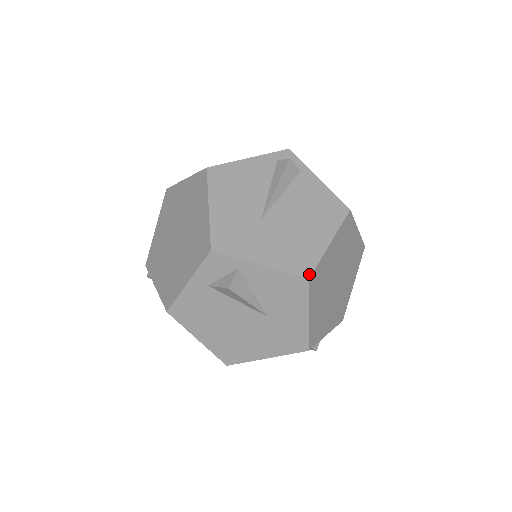
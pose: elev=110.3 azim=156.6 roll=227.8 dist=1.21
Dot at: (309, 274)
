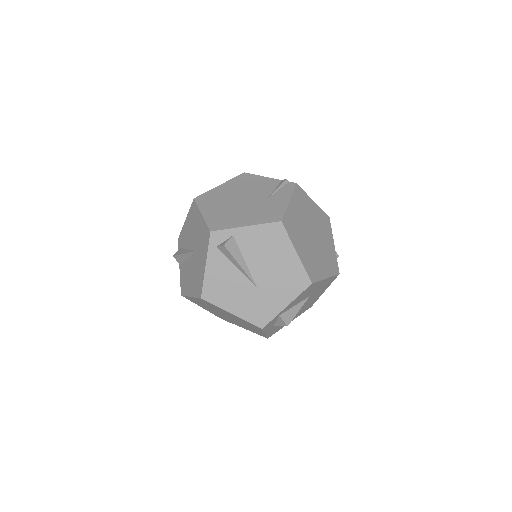
Dot at: (309, 282)
